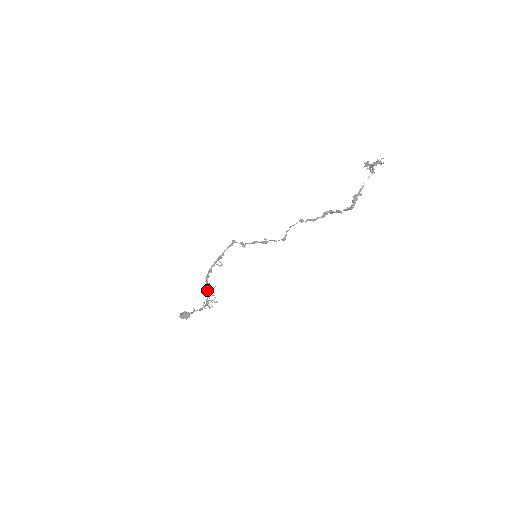
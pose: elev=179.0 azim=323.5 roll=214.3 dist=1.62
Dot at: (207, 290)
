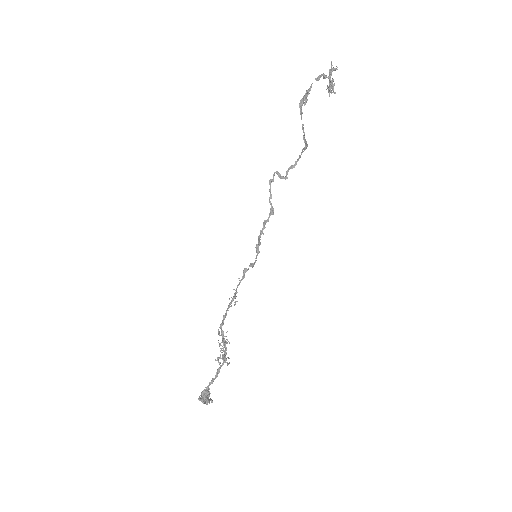
Dot at: (222, 341)
